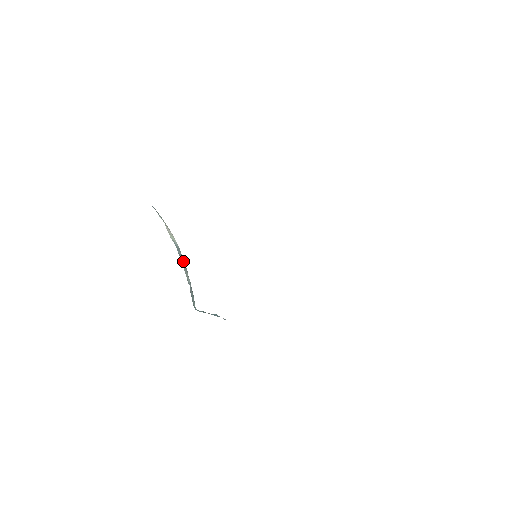
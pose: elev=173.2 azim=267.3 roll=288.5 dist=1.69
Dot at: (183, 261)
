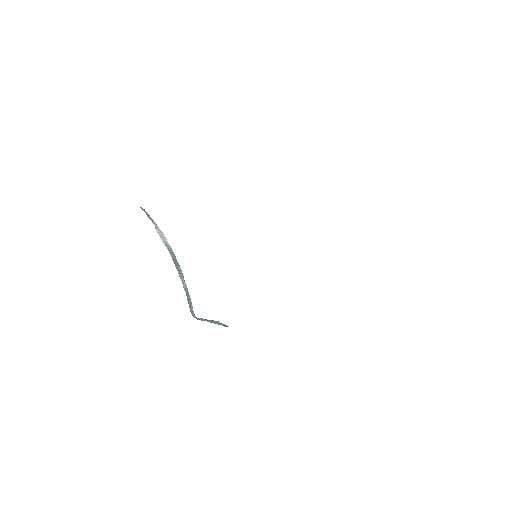
Dot at: (177, 265)
